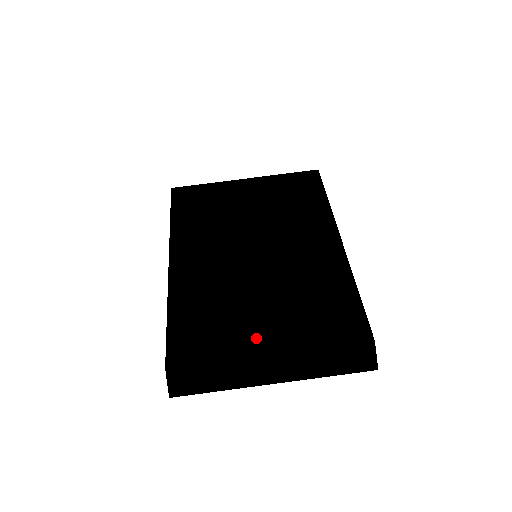
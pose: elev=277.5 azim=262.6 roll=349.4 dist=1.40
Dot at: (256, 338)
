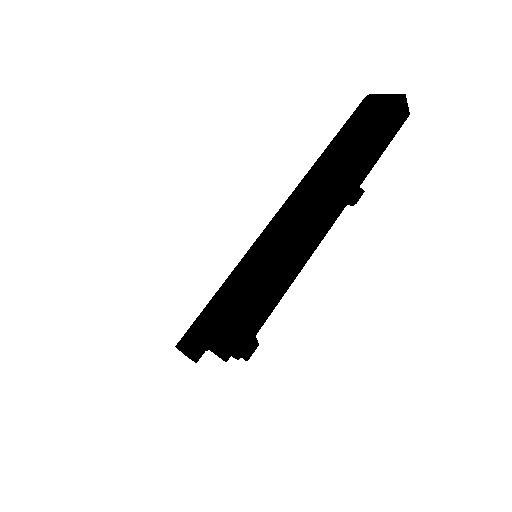
Dot at: occluded
